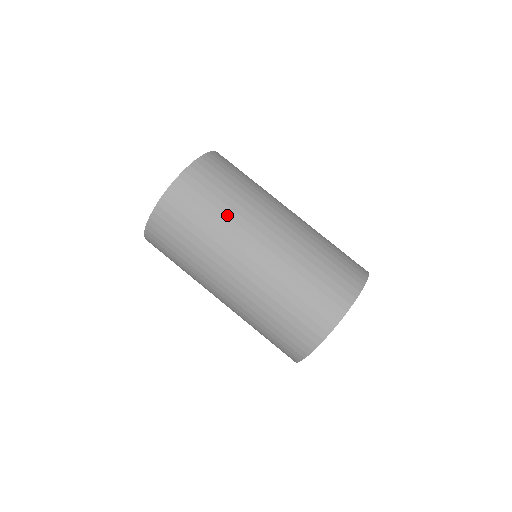
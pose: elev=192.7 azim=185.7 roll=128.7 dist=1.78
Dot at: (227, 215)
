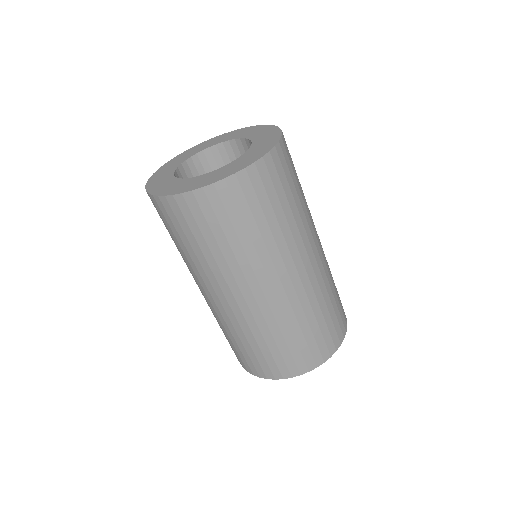
Dot at: (216, 259)
